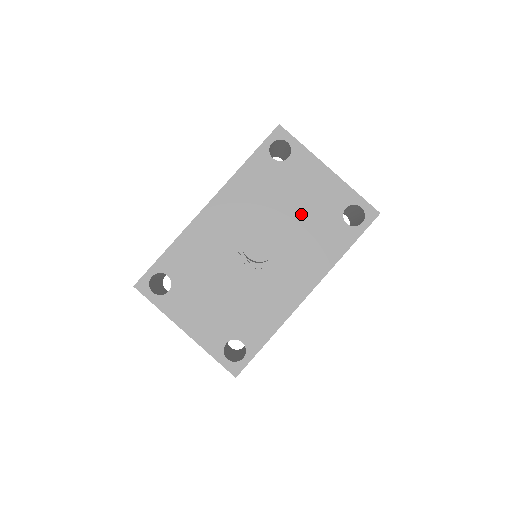
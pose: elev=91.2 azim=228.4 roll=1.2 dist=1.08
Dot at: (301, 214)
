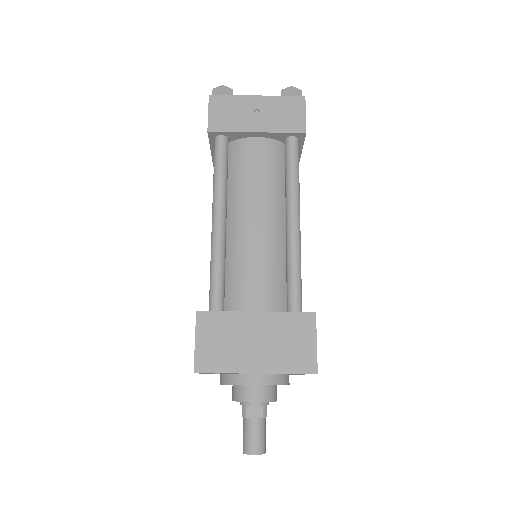
Dot at: (262, 374)
